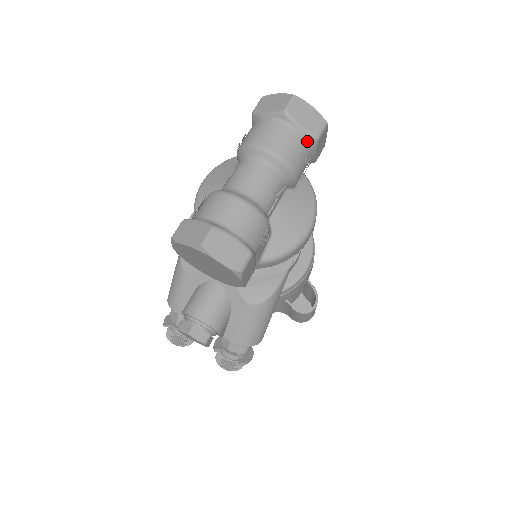
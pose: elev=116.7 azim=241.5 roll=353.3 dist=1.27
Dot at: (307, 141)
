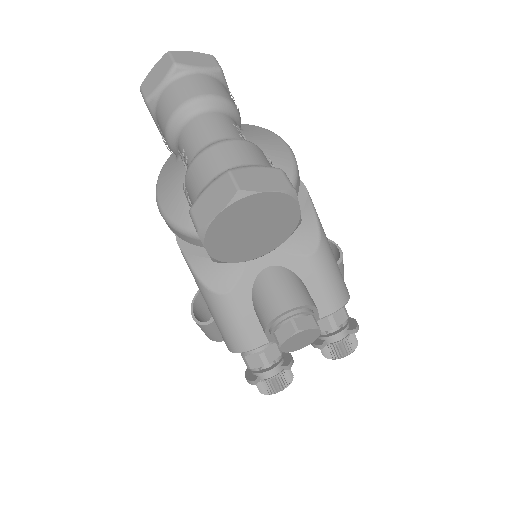
Dot at: (215, 77)
